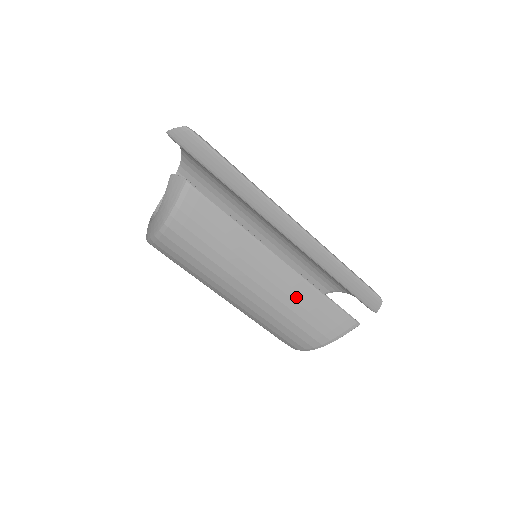
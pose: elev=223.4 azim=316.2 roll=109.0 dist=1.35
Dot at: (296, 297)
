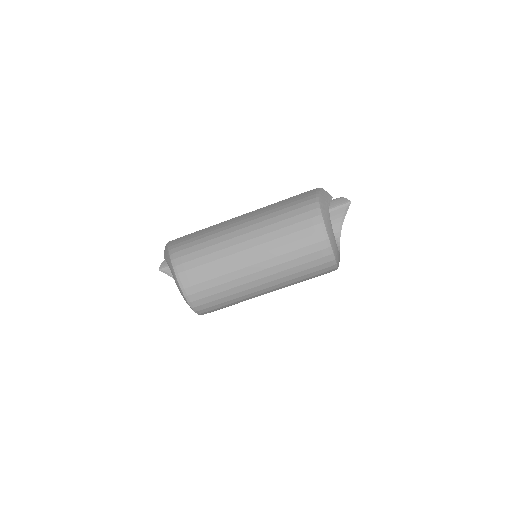
Dot at: (267, 210)
